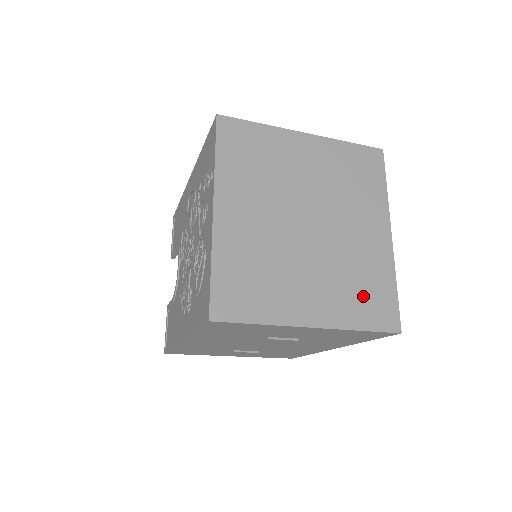
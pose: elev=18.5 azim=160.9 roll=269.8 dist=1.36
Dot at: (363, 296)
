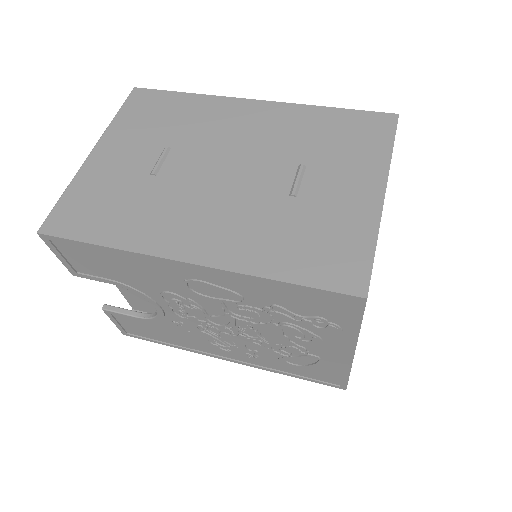
Dot at: occluded
